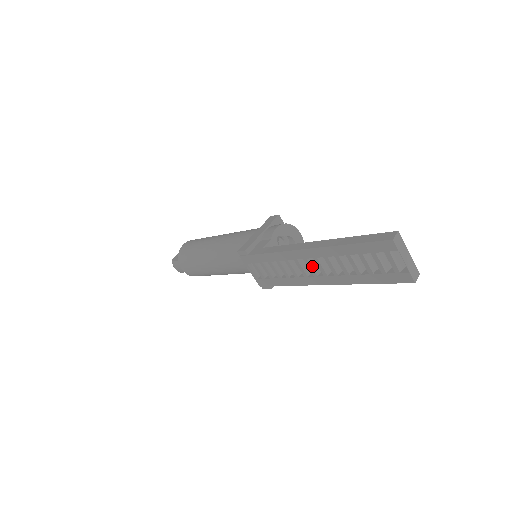
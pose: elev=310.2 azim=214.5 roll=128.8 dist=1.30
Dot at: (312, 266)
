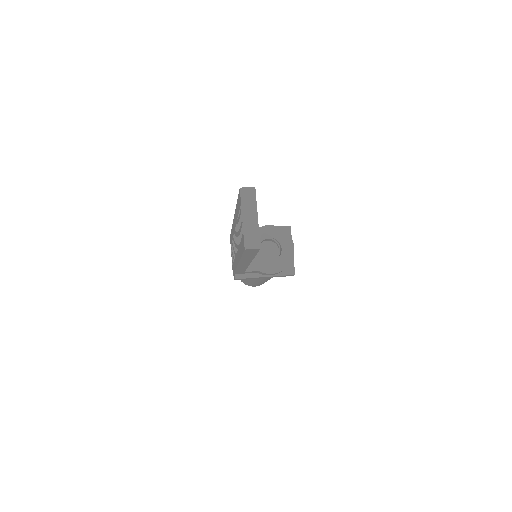
Dot at: occluded
